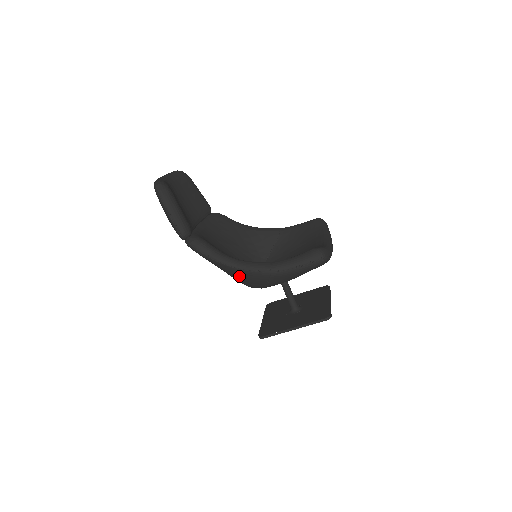
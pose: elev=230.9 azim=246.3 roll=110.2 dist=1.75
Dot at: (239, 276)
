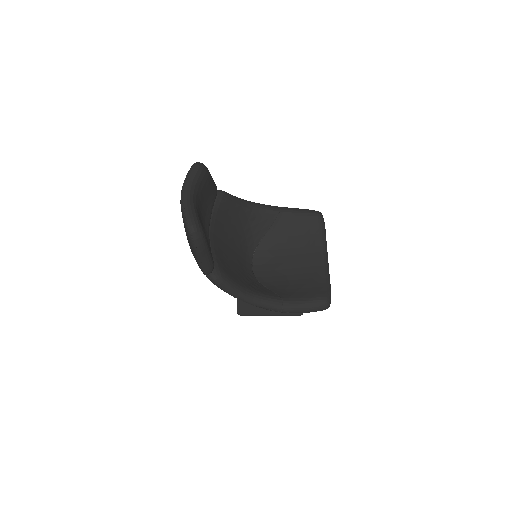
Dot at: occluded
